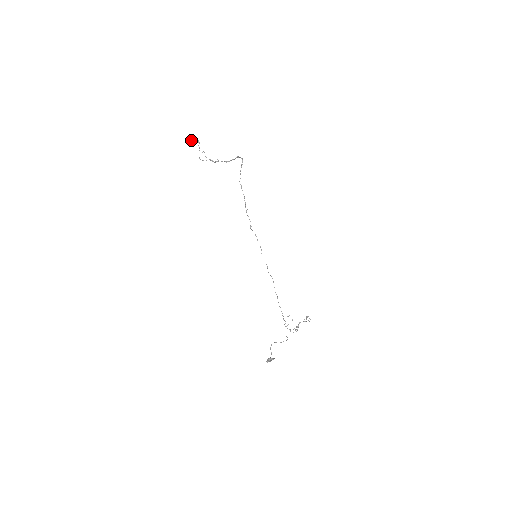
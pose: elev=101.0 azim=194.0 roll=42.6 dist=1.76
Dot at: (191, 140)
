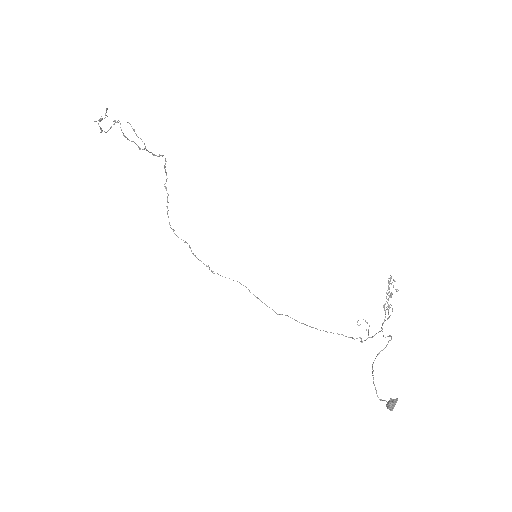
Dot at: (105, 115)
